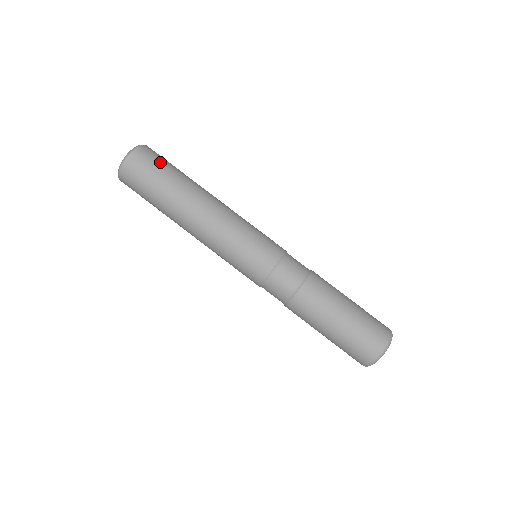
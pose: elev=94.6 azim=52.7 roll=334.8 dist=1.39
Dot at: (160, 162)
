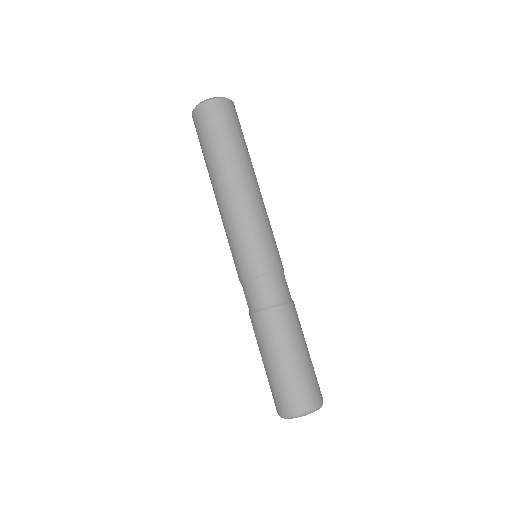
Dot at: (213, 126)
